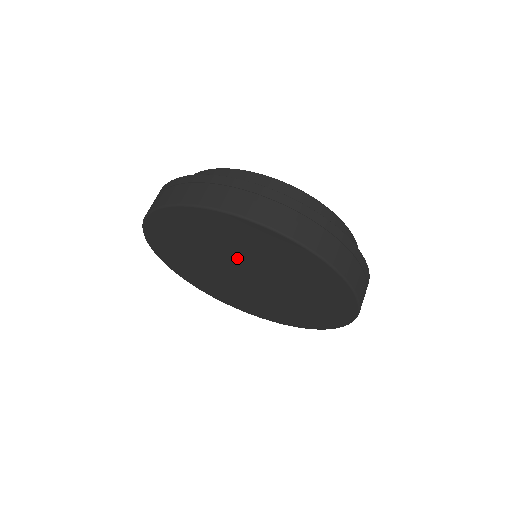
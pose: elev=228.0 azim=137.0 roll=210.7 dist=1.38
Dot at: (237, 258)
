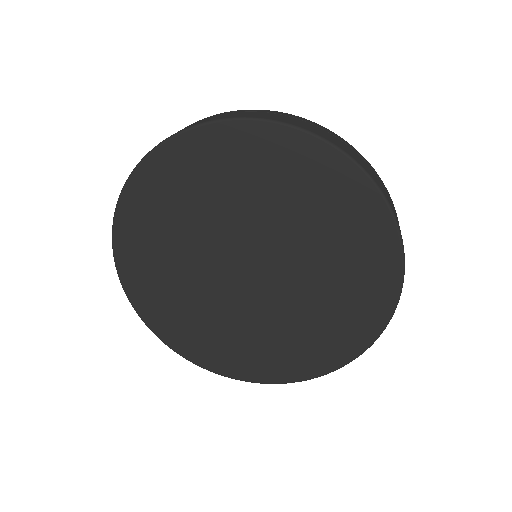
Dot at: (238, 225)
